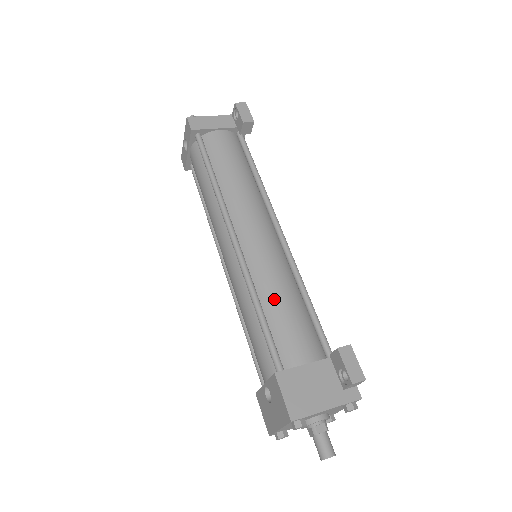
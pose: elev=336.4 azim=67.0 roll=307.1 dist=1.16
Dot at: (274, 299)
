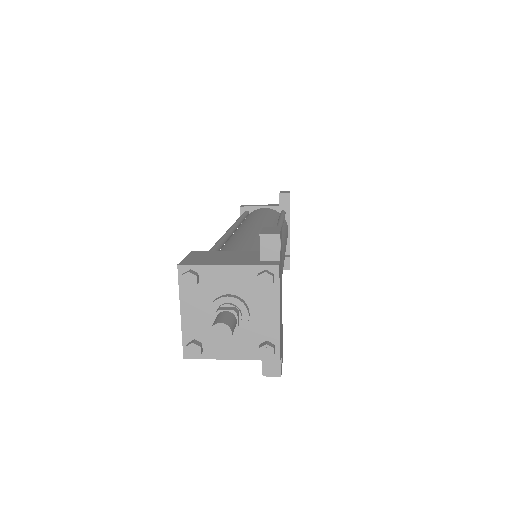
Dot at: (236, 239)
